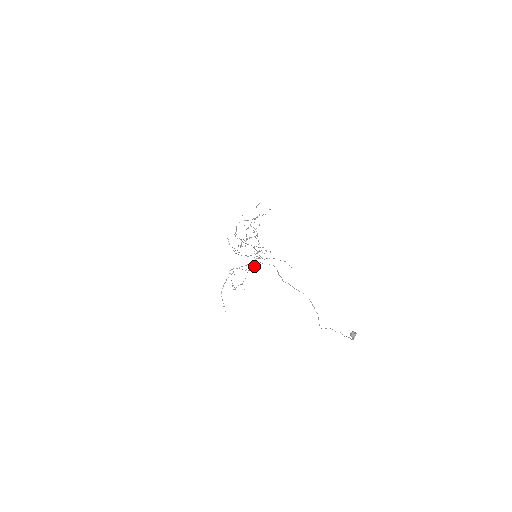
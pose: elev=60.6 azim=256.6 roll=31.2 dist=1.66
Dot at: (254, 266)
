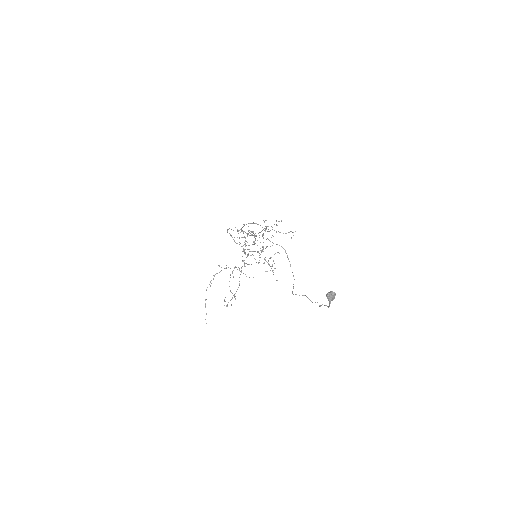
Dot at: (245, 249)
